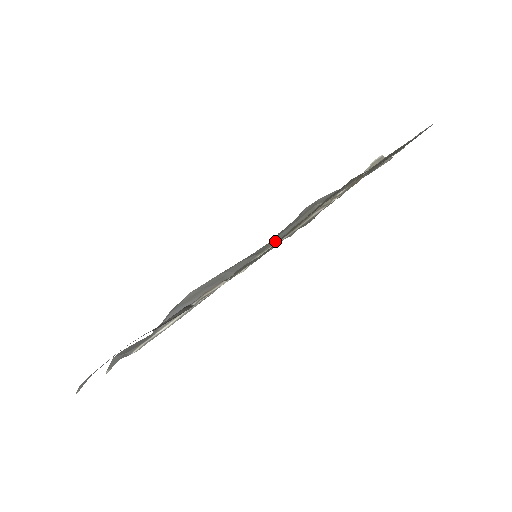
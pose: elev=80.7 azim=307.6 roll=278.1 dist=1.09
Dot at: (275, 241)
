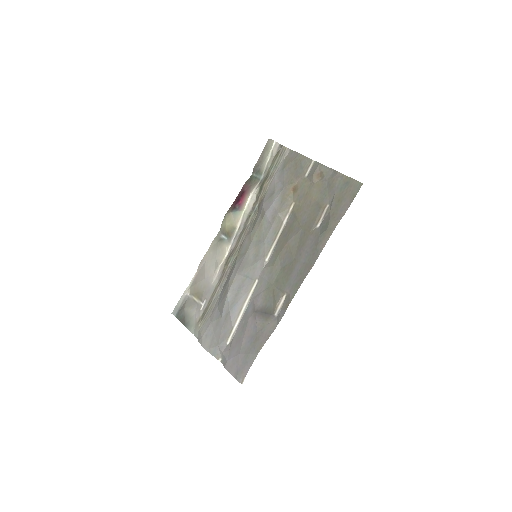
Dot at: (268, 246)
